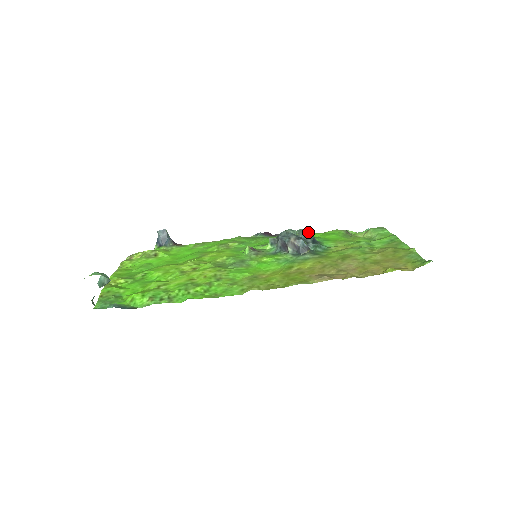
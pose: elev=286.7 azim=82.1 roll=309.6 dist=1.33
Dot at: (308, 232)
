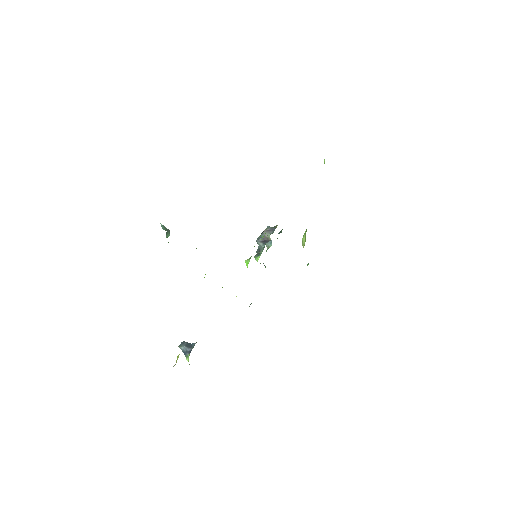
Dot at: occluded
